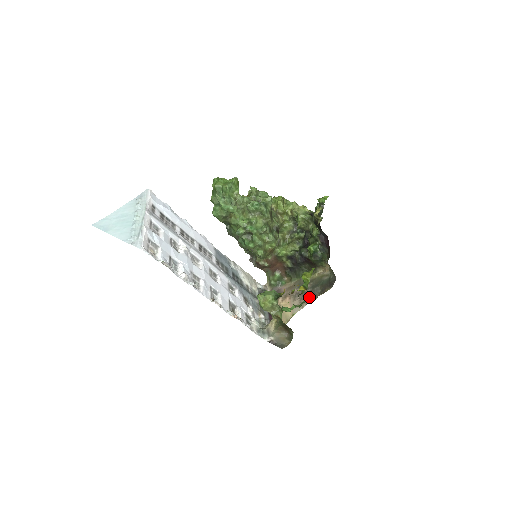
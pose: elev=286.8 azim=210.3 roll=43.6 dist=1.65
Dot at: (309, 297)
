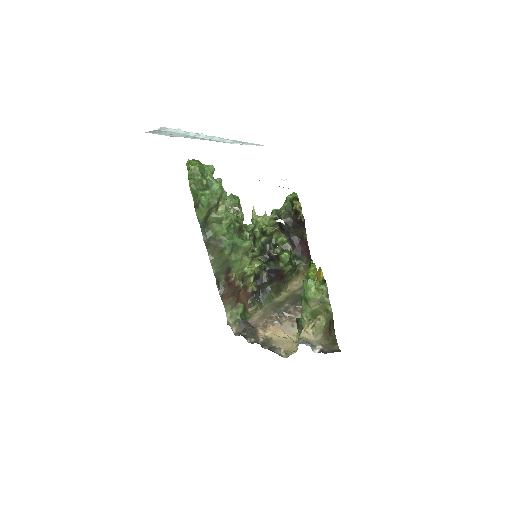
Dot at: (299, 313)
